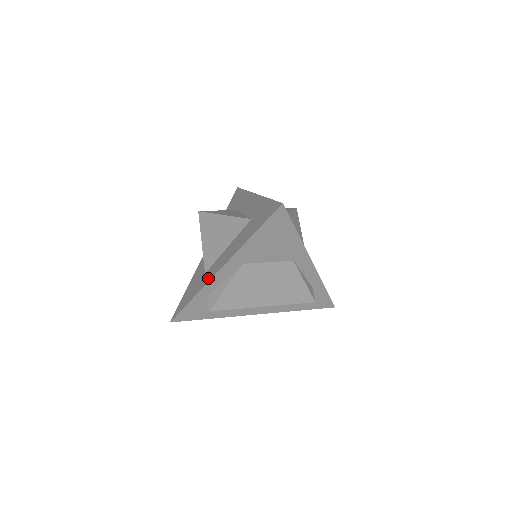
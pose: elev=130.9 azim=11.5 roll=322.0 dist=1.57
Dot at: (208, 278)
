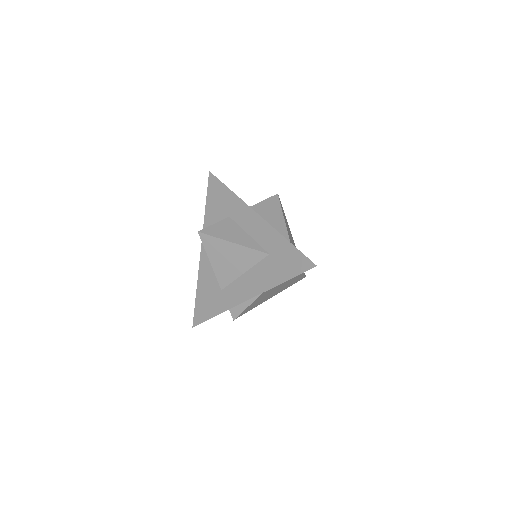
Dot at: (232, 301)
